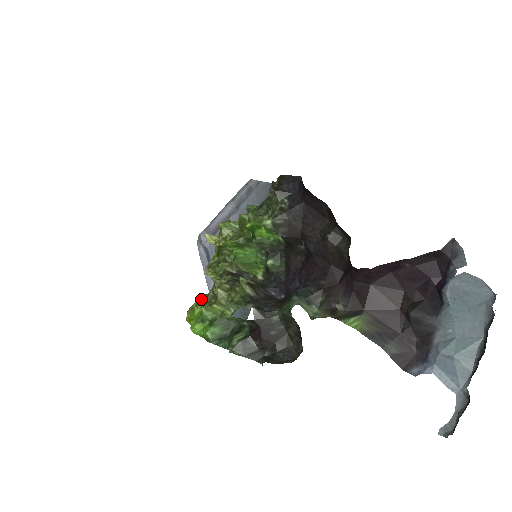
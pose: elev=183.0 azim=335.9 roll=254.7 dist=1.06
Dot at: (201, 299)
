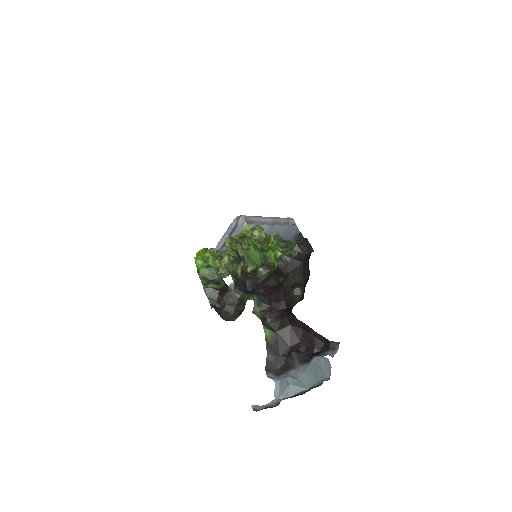
Dot at: (213, 250)
